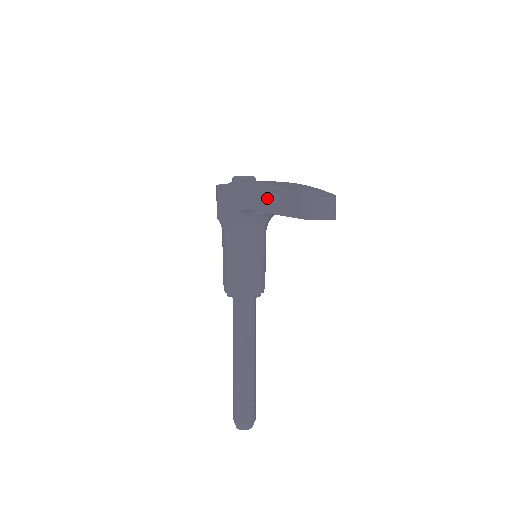
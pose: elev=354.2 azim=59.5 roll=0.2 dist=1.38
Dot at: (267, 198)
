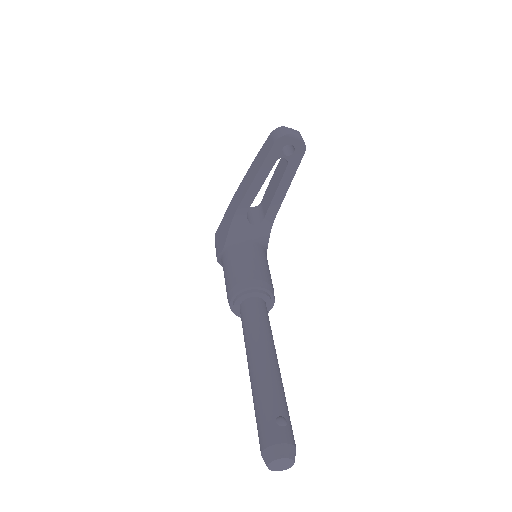
Dot at: (249, 176)
